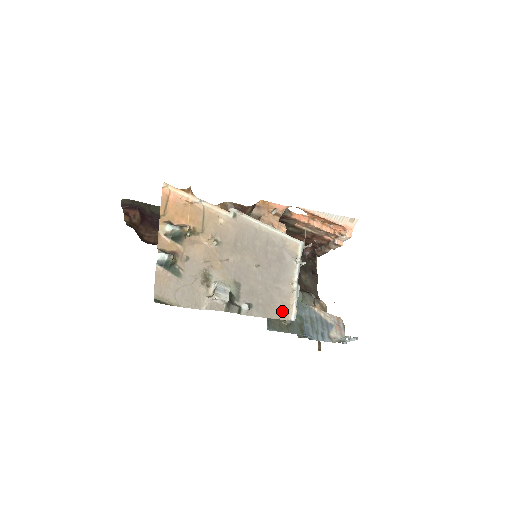
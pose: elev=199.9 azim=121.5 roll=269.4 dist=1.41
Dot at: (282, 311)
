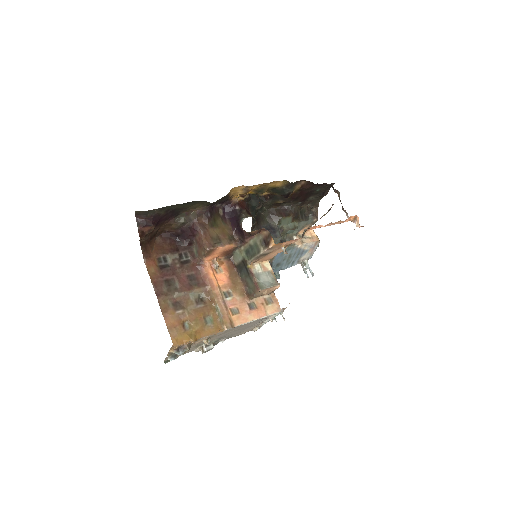
Dot at: (248, 331)
